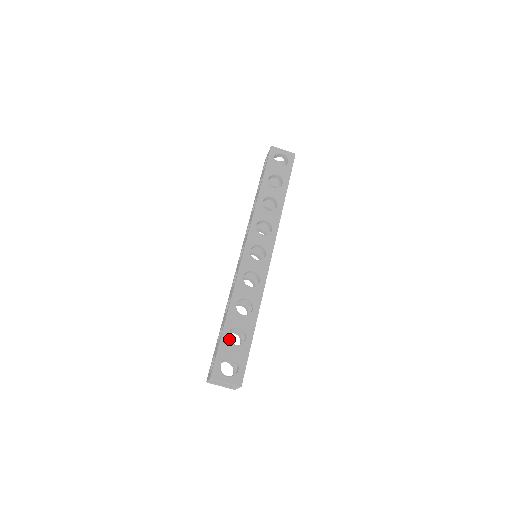
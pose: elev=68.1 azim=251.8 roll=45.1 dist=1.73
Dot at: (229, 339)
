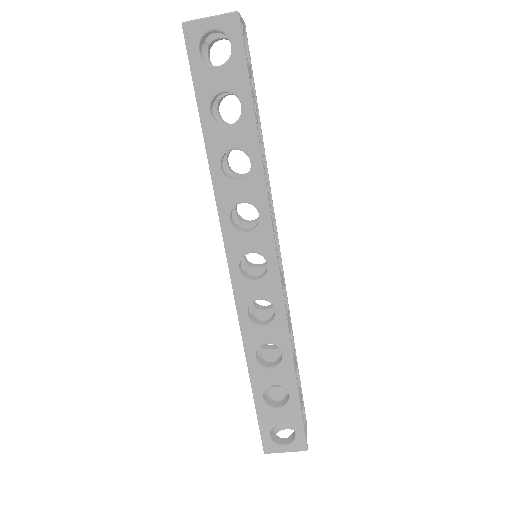
Dot at: (266, 404)
